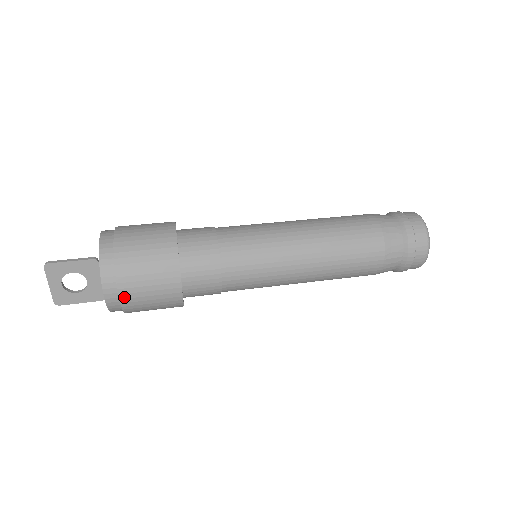
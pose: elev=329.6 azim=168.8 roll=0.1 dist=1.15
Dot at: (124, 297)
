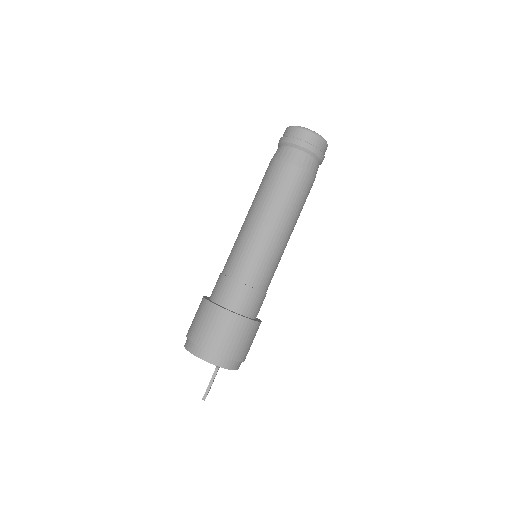
Dot at: occluded
